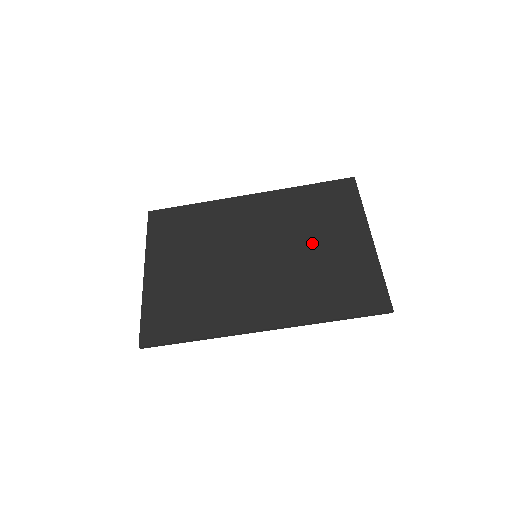
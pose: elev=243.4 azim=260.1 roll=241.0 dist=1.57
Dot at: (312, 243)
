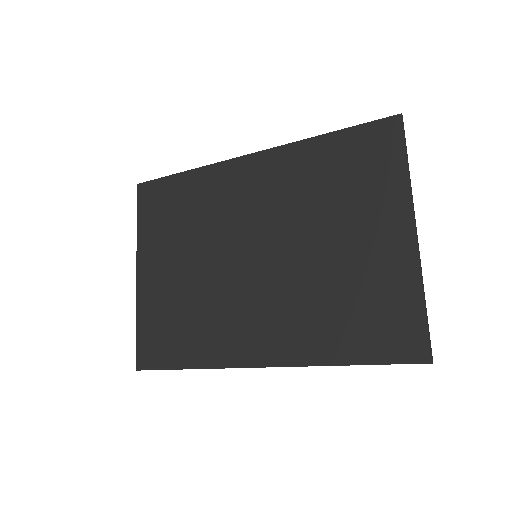
Dot at: (327, 240)
